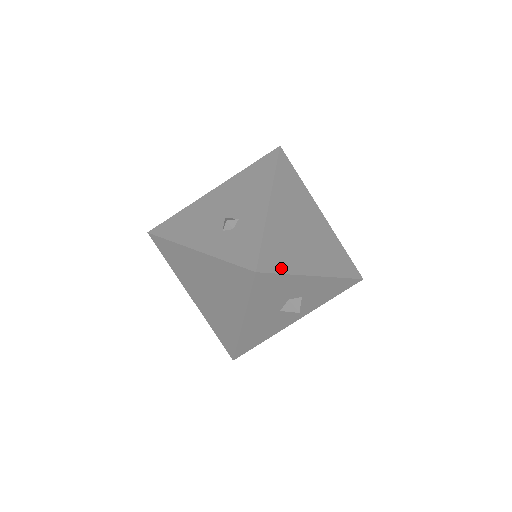
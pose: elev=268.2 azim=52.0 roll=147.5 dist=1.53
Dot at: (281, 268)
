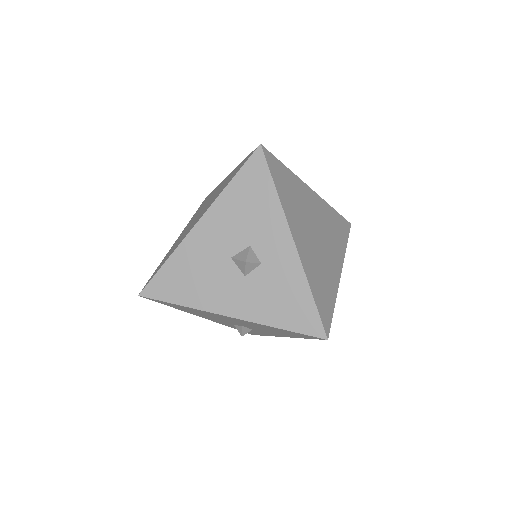
Dot at: (277, 182)
